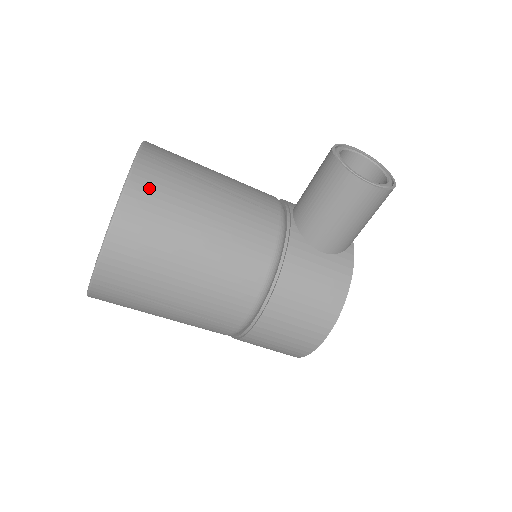
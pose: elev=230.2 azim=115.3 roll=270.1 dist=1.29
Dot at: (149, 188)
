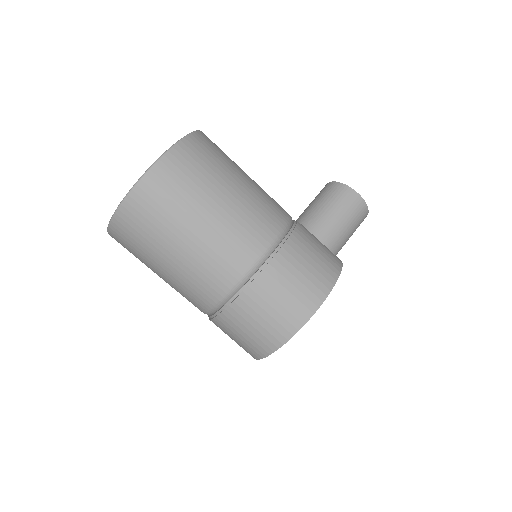
Dot at: (212, 142)
